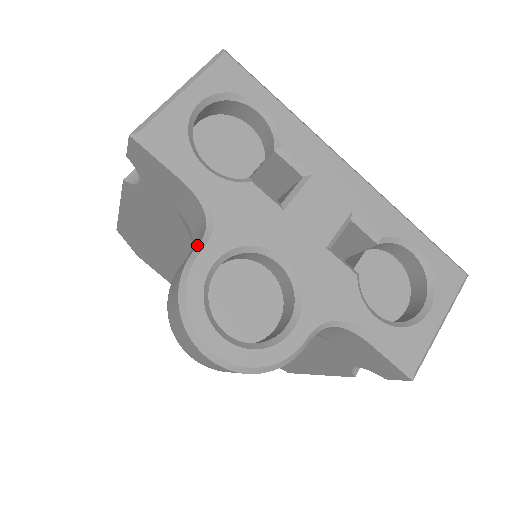
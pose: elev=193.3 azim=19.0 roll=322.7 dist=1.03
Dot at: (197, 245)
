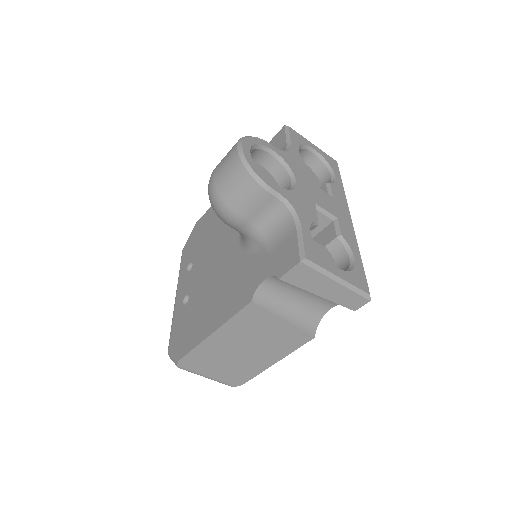
Dot at: occluded
